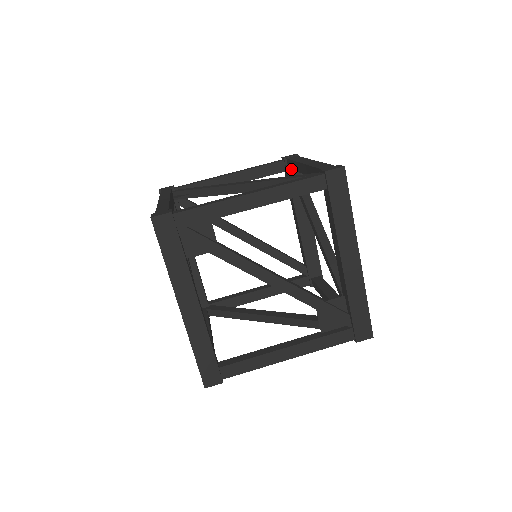
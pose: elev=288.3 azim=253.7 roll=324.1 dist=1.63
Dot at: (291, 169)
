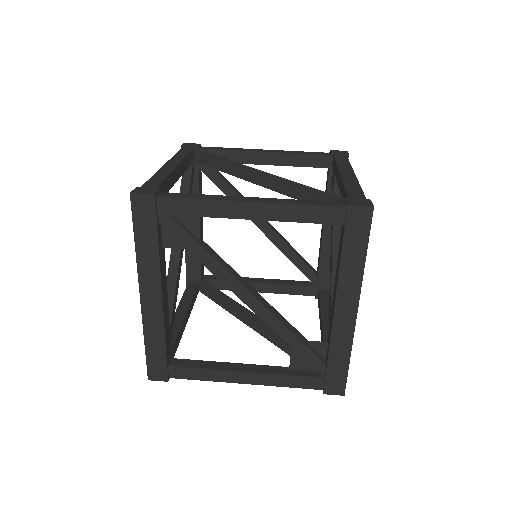
Dot at: occluded
